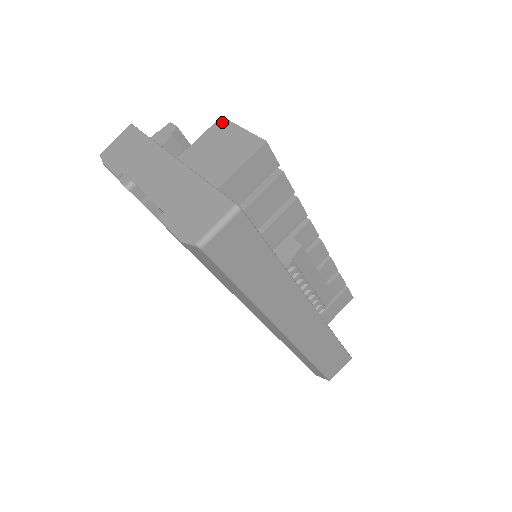
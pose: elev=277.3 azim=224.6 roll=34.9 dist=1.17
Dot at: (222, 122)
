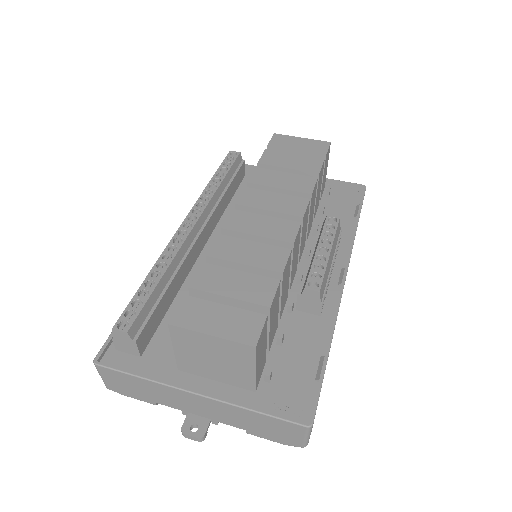
Dot at: (178, 331)
